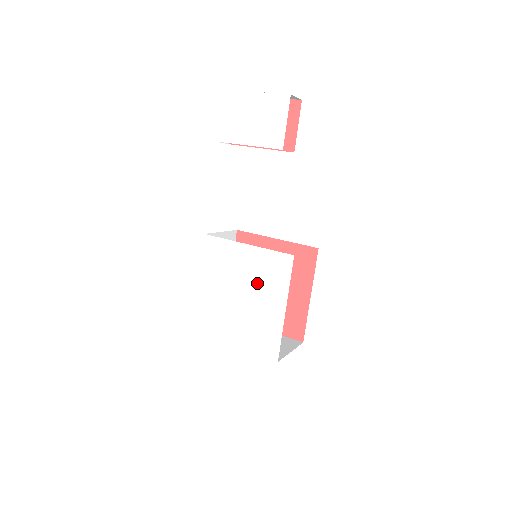
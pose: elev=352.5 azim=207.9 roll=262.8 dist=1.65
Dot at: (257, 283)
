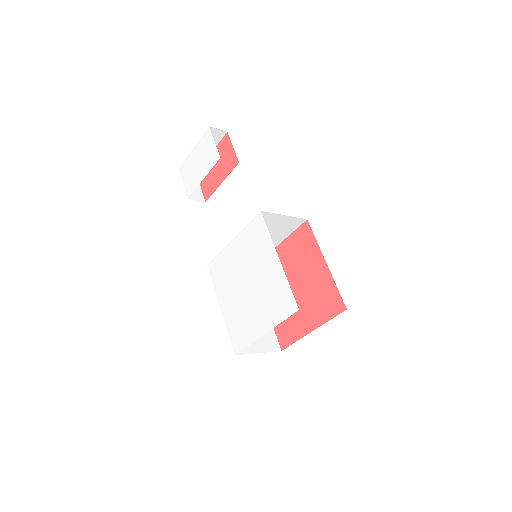
Dot at: (251, 260)
